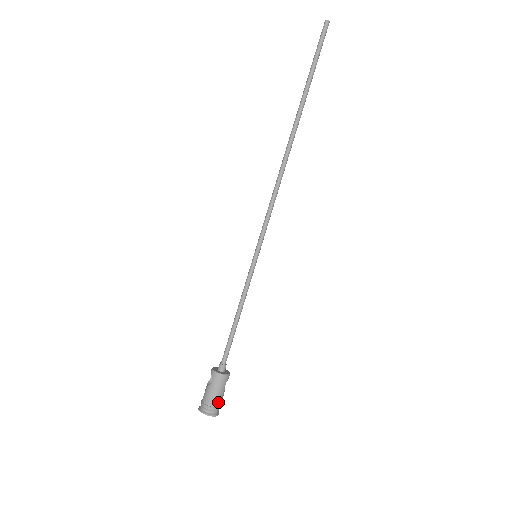
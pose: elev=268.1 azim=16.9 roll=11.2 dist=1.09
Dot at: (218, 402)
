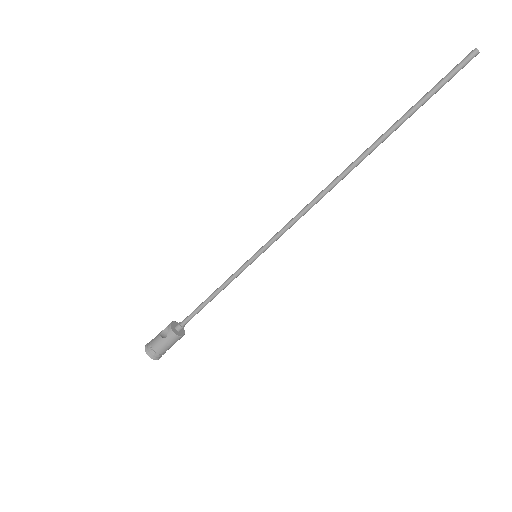
Dot at: (165, 351)
